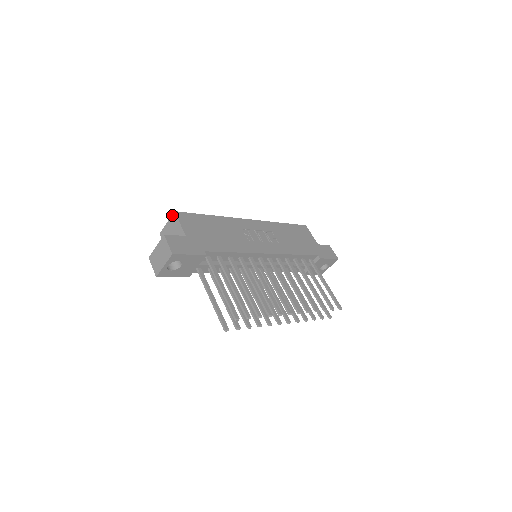
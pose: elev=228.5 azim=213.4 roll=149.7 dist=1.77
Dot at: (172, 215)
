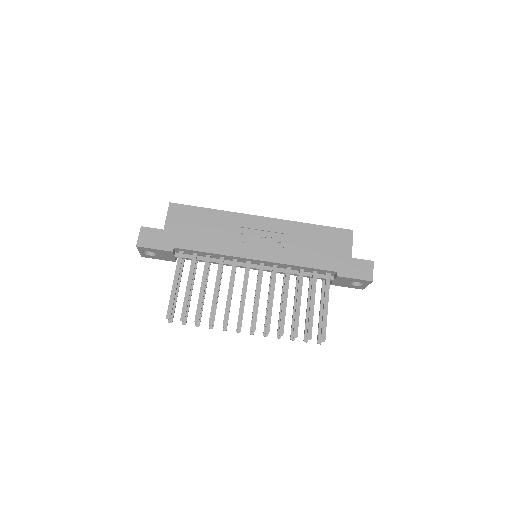
Dot at: occluded
